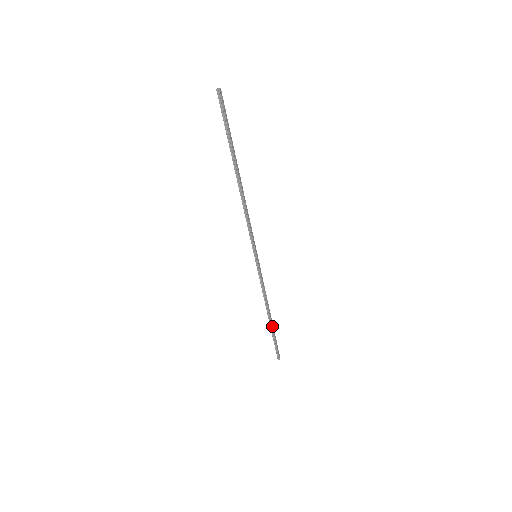
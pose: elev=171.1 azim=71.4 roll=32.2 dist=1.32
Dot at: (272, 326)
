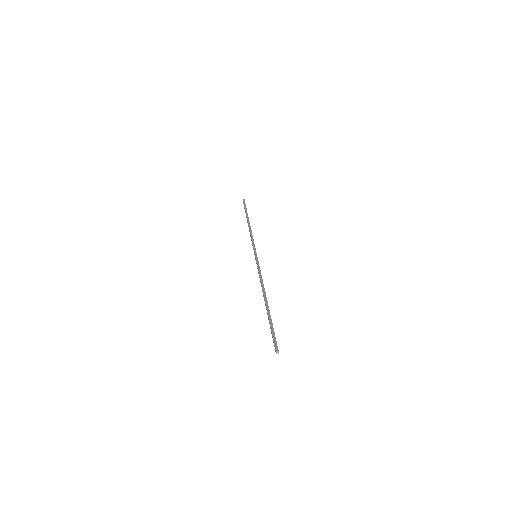
Dot at: occluded
